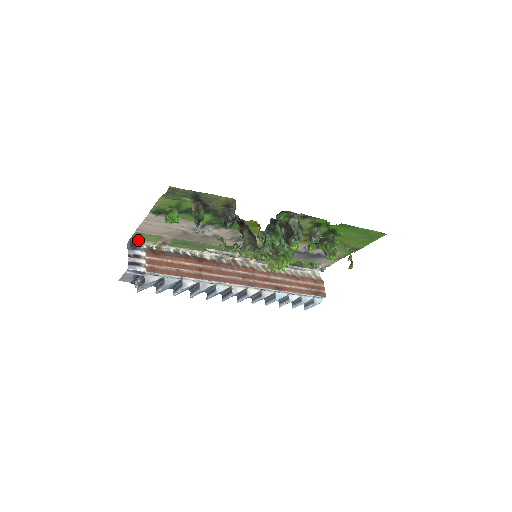
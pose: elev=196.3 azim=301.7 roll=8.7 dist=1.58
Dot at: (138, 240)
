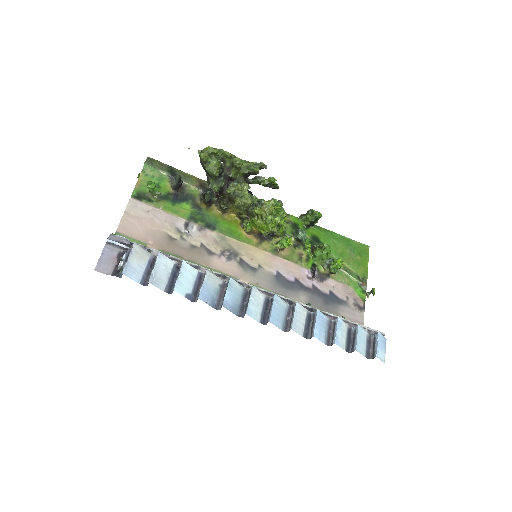
Dot at: occluded
